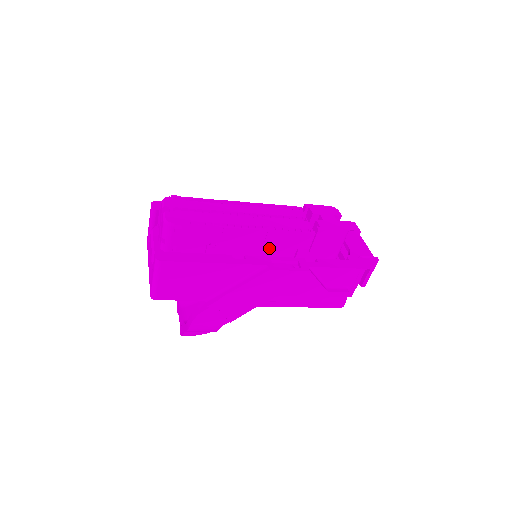
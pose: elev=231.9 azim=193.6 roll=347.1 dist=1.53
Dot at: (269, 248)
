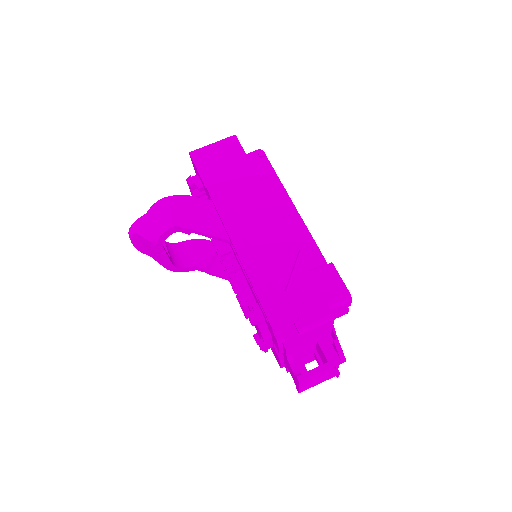
Dot at: occluded
